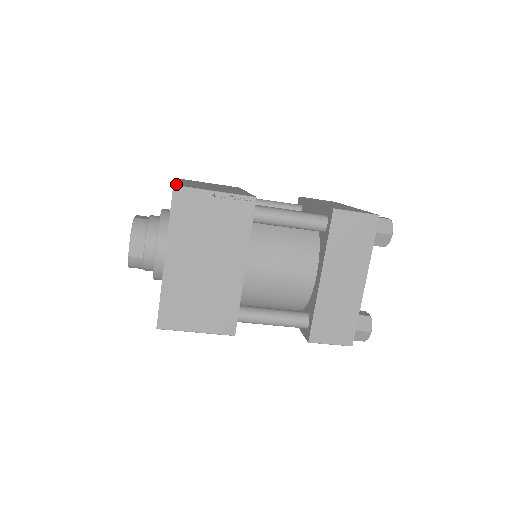
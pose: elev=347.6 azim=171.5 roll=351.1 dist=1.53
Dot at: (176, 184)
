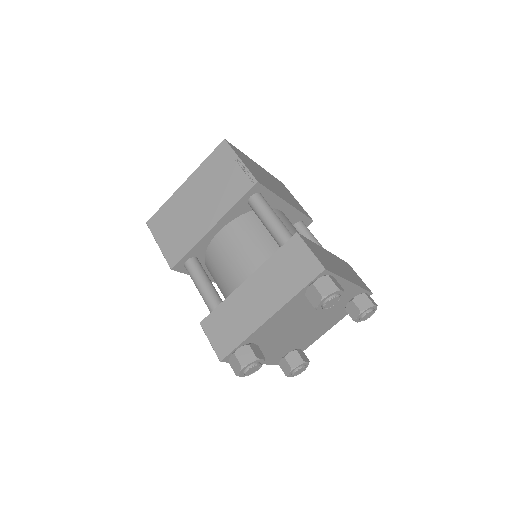
Dot at: occluded
